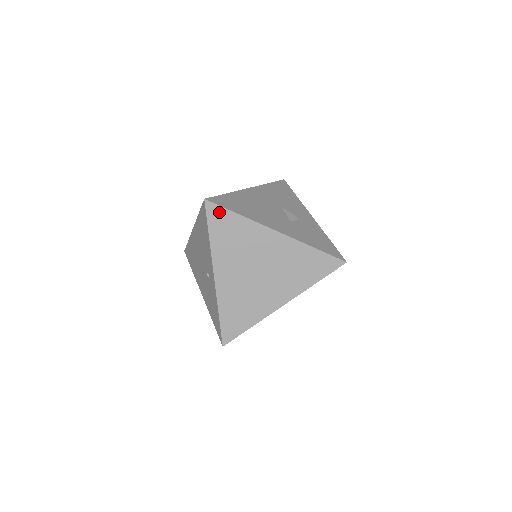
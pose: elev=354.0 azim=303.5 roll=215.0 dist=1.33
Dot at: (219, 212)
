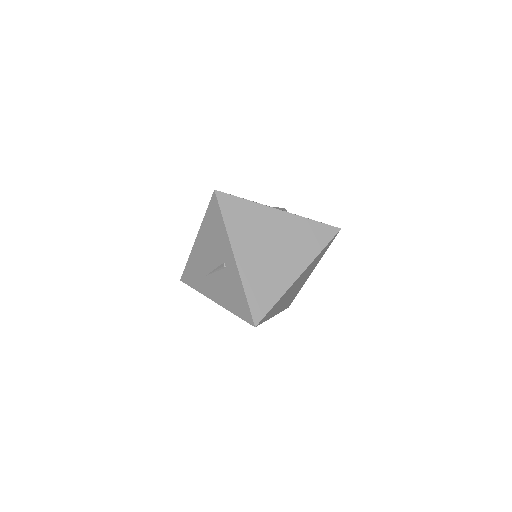
Dot at: (229, 199)
